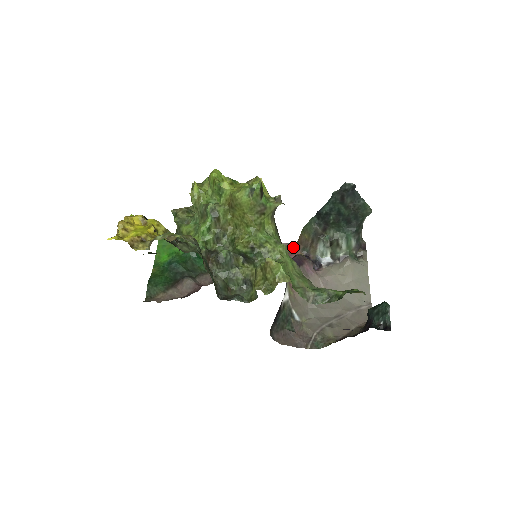
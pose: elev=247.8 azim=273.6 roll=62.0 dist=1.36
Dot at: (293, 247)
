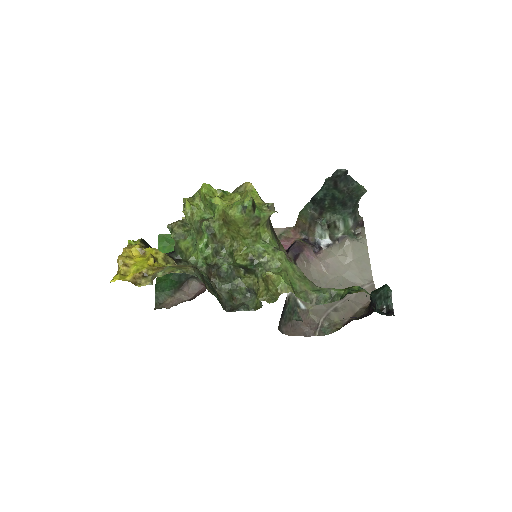
Dot at: (291, 231)
